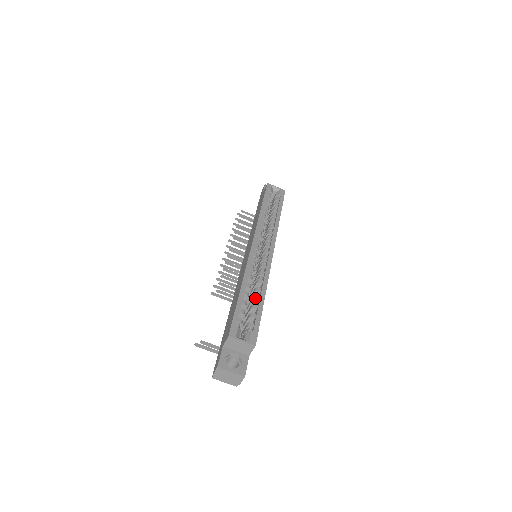
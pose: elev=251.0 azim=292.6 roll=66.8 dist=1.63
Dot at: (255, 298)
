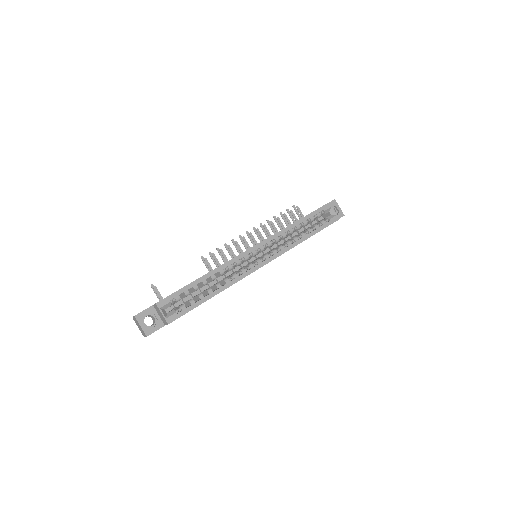
Dot at: (208, 290)
